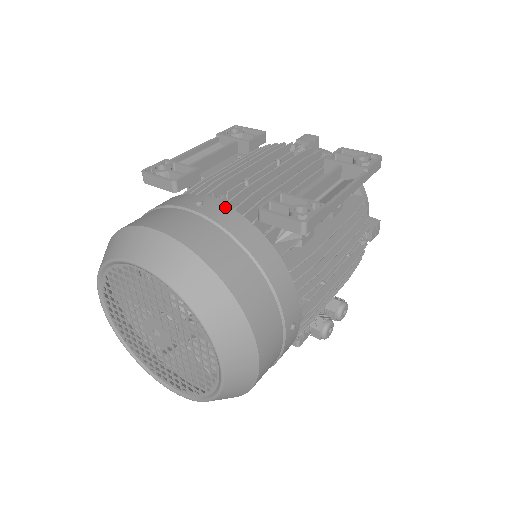
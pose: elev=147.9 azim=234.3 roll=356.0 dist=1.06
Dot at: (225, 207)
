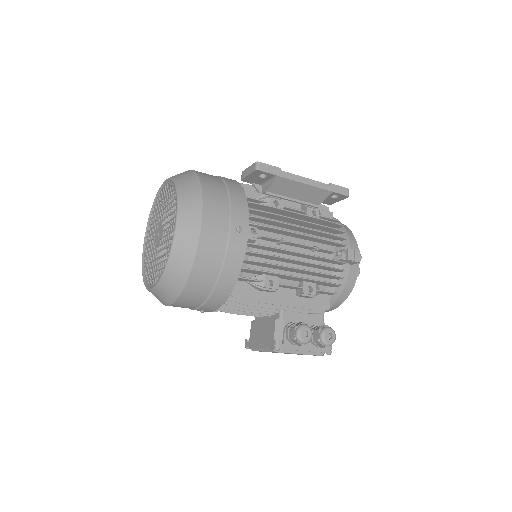
Dot at: occluded
